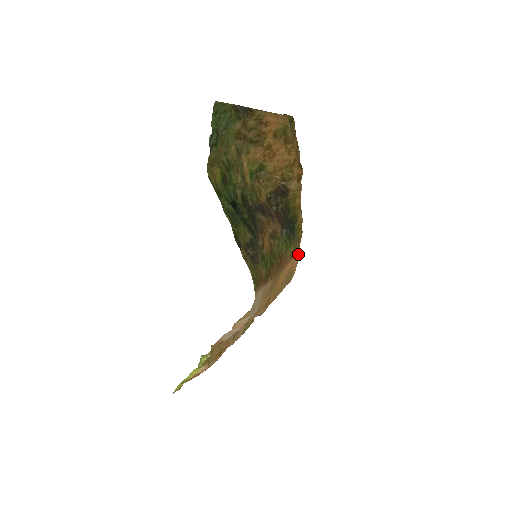
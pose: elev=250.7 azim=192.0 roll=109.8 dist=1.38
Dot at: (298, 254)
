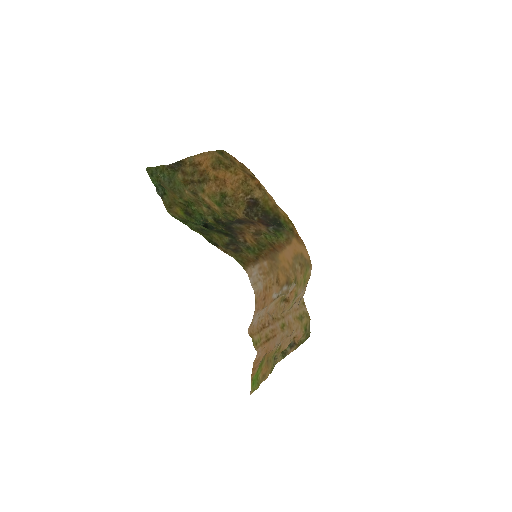
Dot at: (300, 241)
